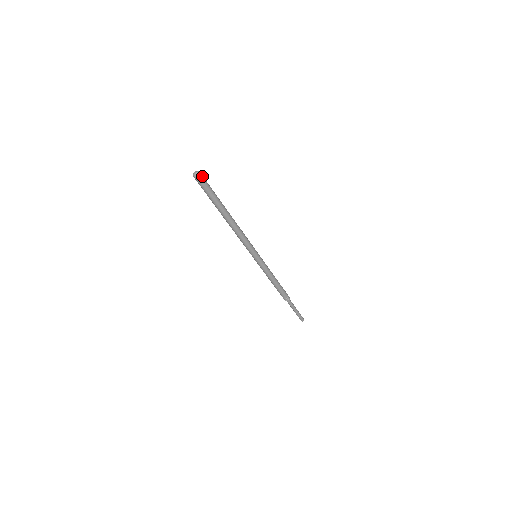
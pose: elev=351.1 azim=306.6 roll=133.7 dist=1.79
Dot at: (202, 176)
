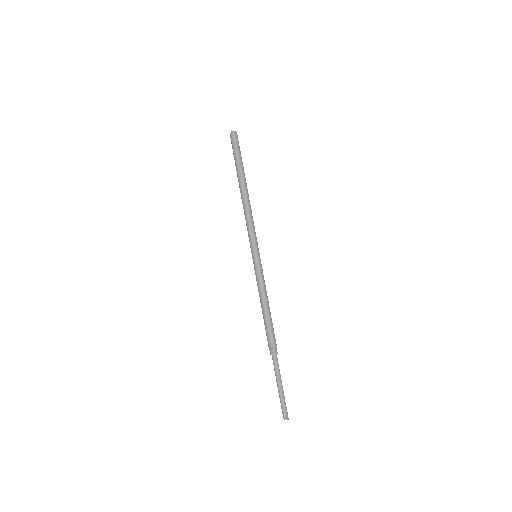
Dot at: occluded
